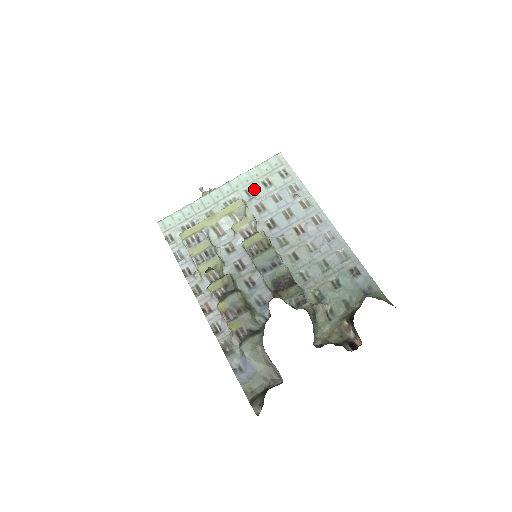
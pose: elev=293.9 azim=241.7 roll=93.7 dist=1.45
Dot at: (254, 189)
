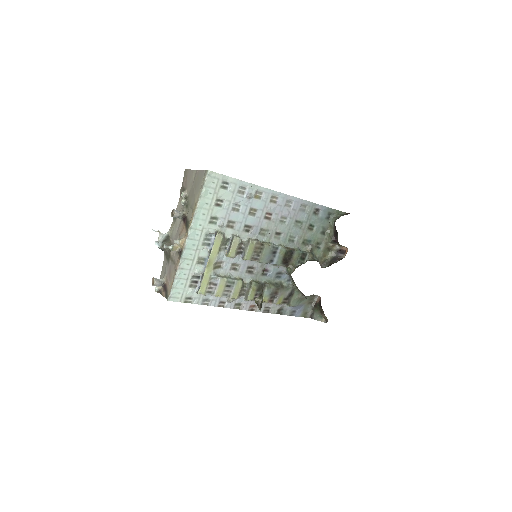
Dot at: (214, 216)
